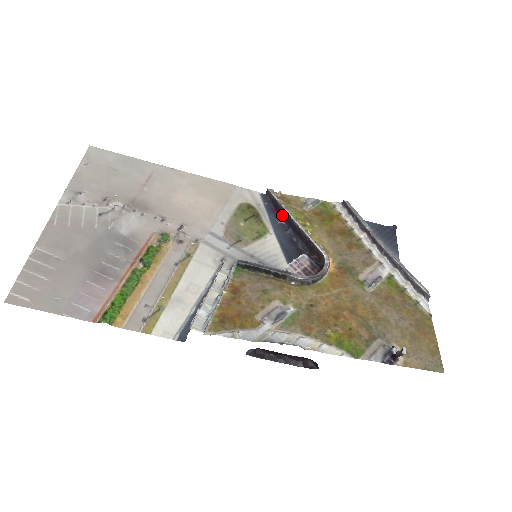
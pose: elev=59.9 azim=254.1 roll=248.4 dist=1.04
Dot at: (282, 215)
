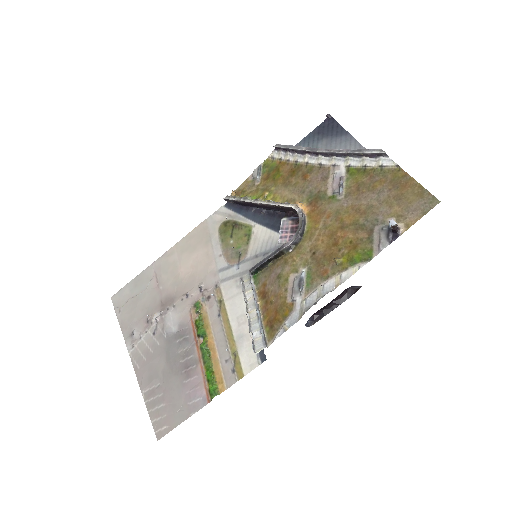
Dot at: (248, 205)
